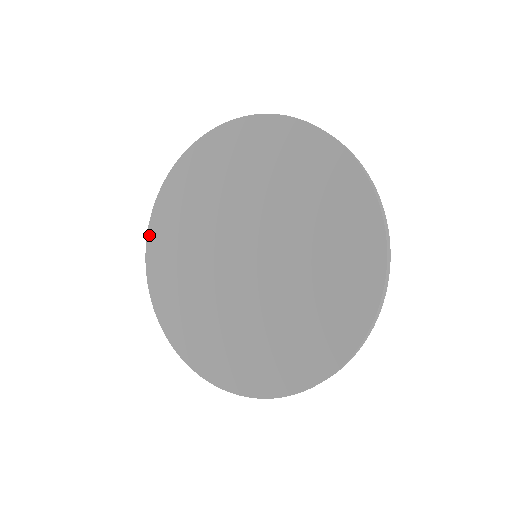
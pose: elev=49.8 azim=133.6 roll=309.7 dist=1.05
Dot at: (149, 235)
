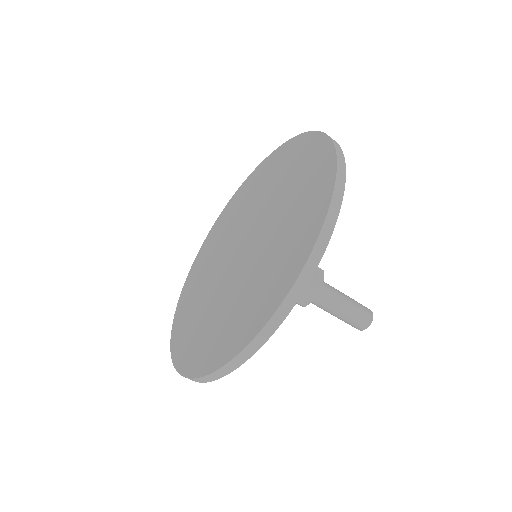
Dot at: (176, 314)
